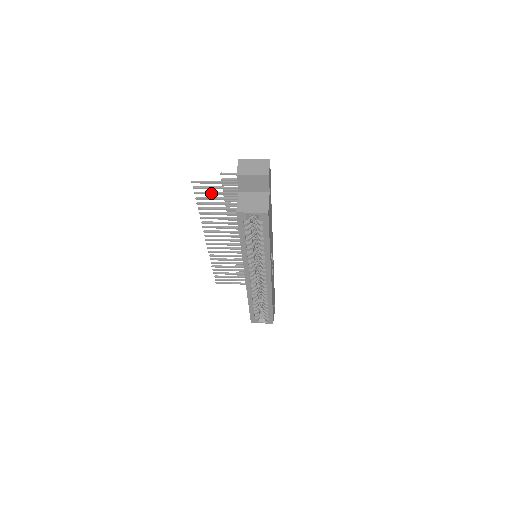
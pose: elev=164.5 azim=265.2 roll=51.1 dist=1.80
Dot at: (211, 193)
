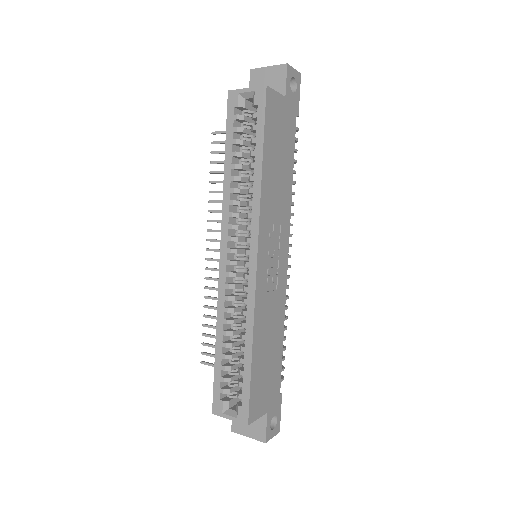
Dot at: occluded
